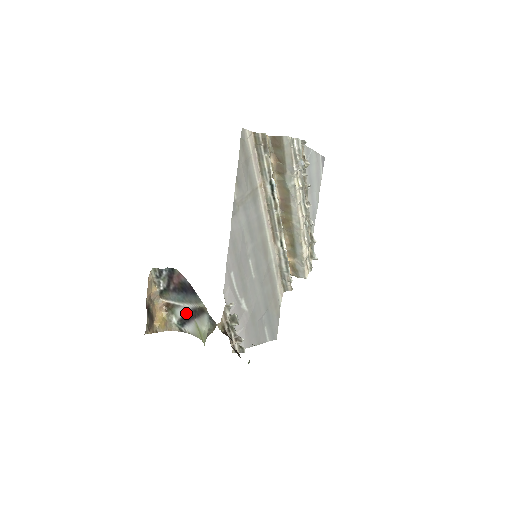
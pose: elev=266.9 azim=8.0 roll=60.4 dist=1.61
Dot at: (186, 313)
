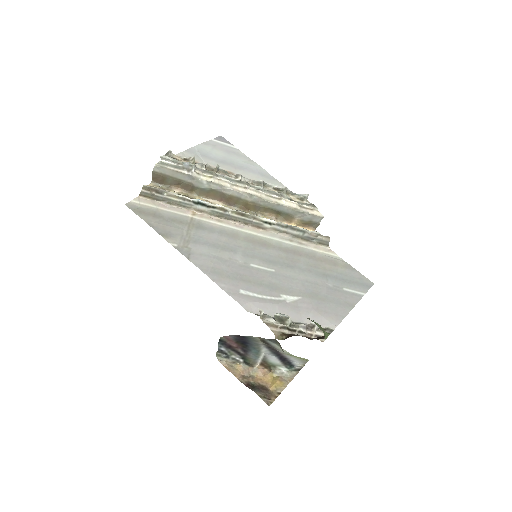
Dot at: (274, 356)
